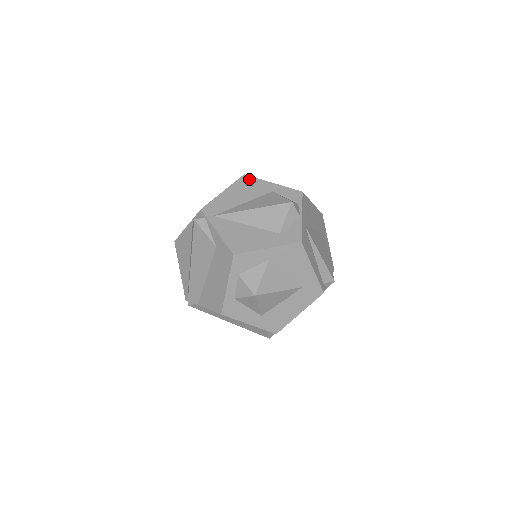
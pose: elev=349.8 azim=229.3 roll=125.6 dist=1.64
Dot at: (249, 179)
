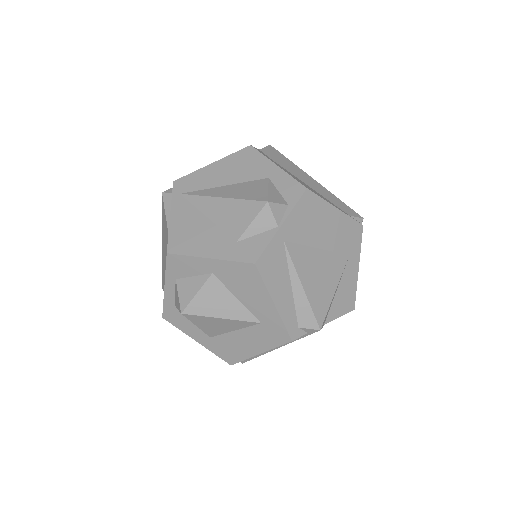
Dot at: (252, 153)
